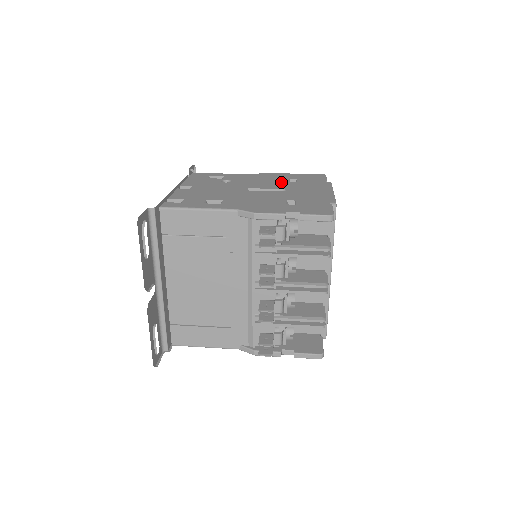
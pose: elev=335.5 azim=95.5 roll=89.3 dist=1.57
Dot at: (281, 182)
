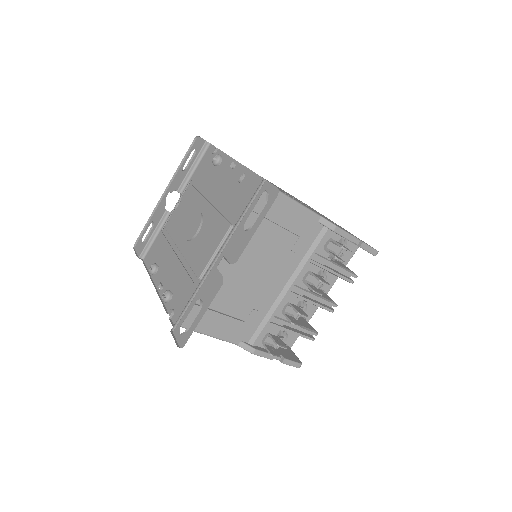
Dot at: occluded
